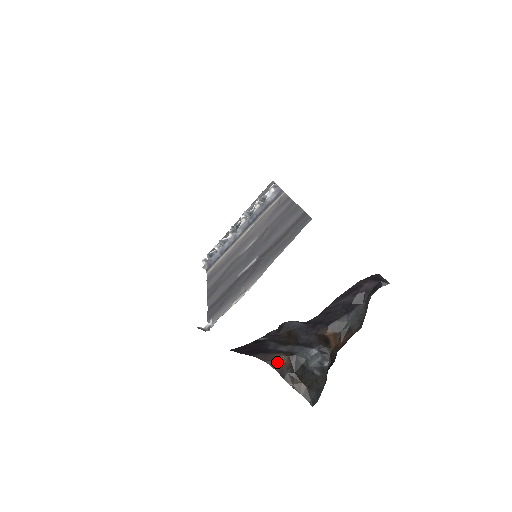
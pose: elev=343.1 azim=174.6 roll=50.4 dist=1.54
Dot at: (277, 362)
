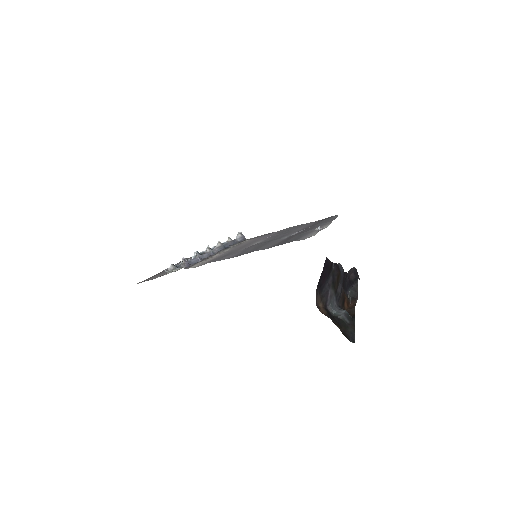
Dot at: occluded
